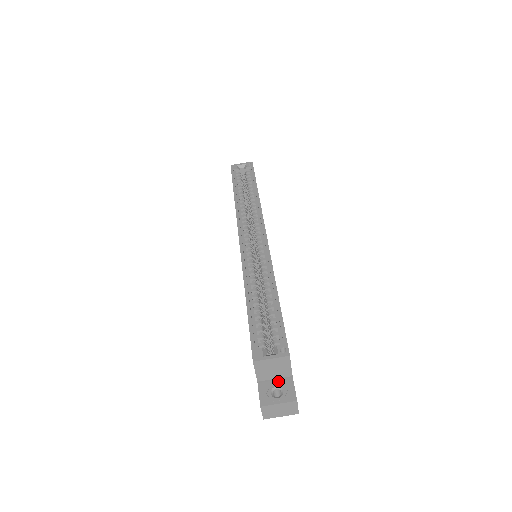
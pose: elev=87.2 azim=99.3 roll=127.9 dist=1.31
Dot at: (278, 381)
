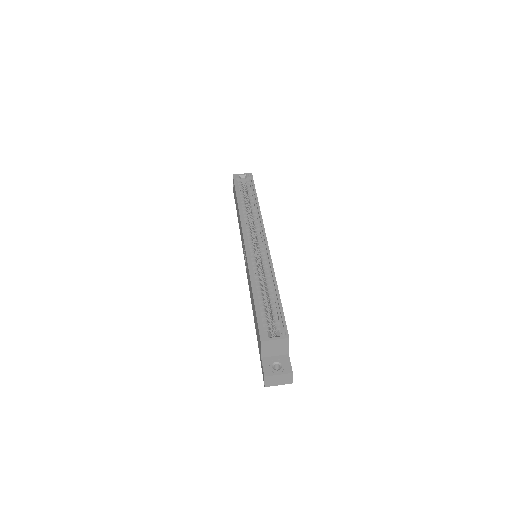
Dot at: (278, 358)
